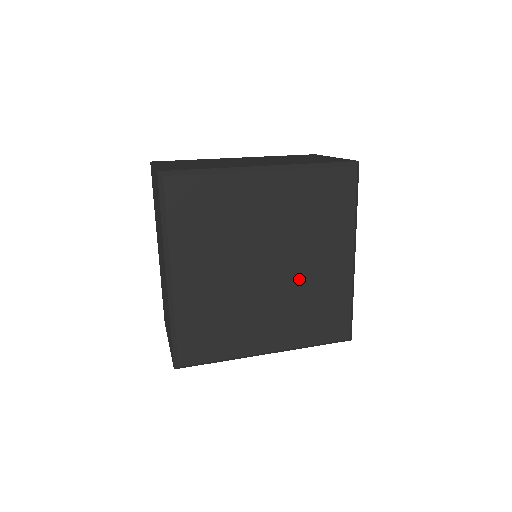
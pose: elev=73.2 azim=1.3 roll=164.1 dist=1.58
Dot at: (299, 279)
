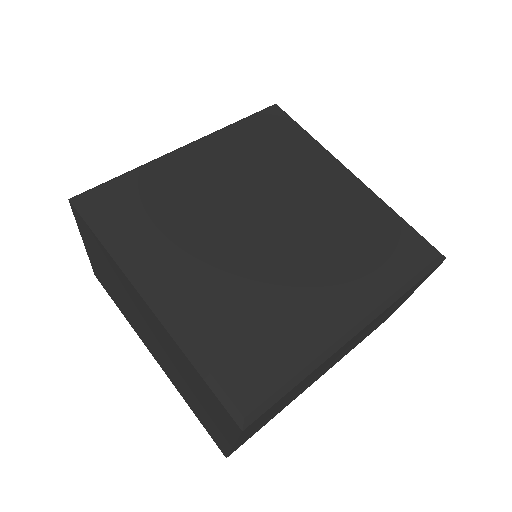
Dot at: (312, 220)
